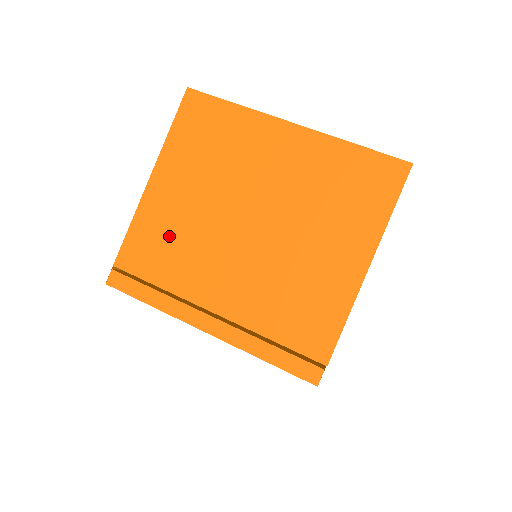
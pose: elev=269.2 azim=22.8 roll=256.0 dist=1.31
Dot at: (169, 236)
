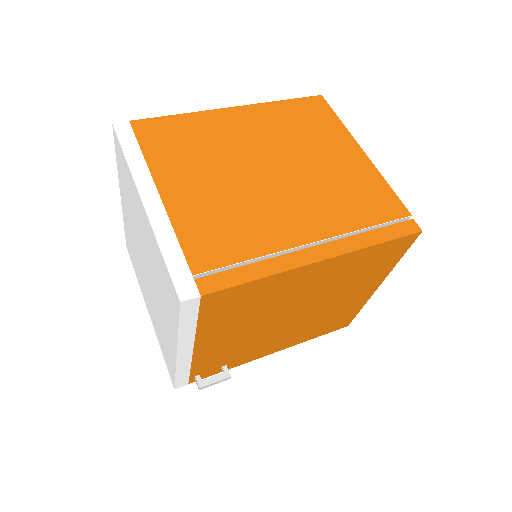
Dot at: (220, 218)
